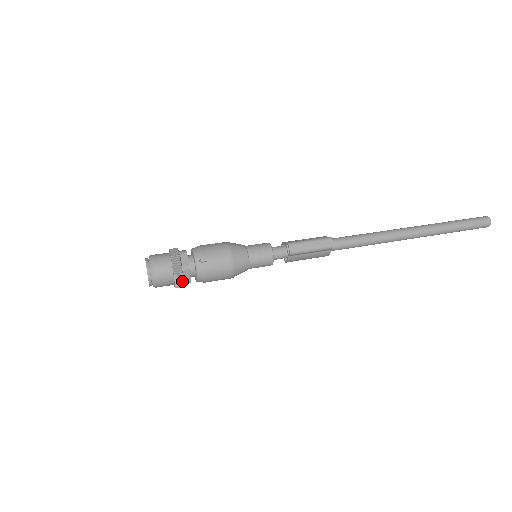
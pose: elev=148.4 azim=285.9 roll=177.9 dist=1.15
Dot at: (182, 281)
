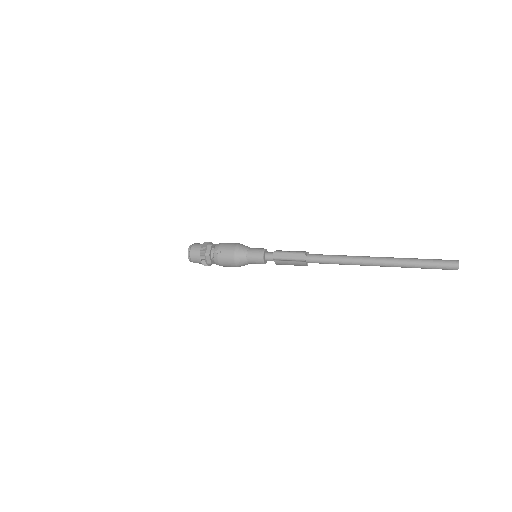
Dot at: (205, 262)
